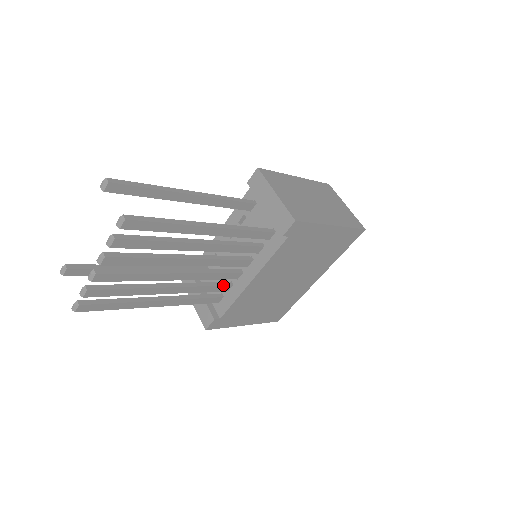
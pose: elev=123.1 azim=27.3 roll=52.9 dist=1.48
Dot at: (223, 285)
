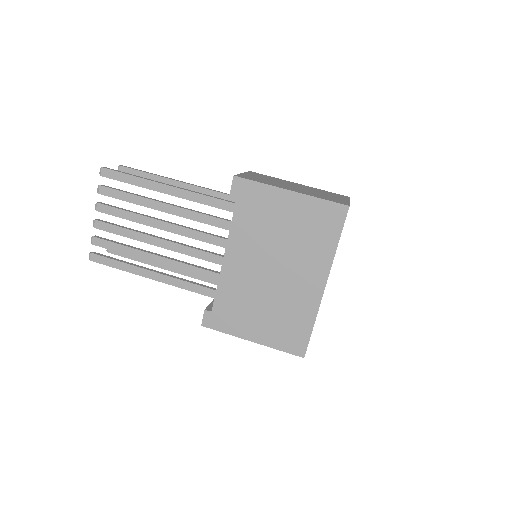
Dot at: (211, 271)
